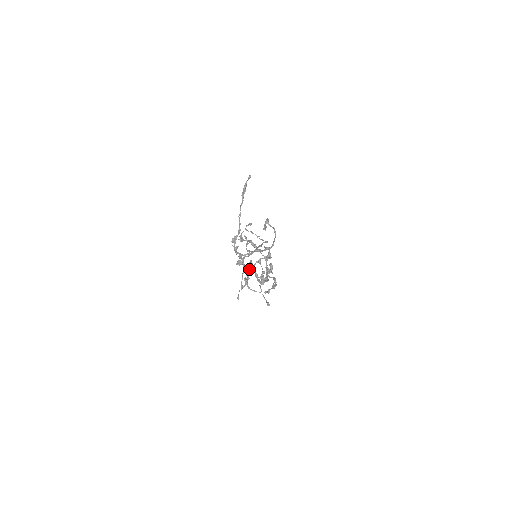
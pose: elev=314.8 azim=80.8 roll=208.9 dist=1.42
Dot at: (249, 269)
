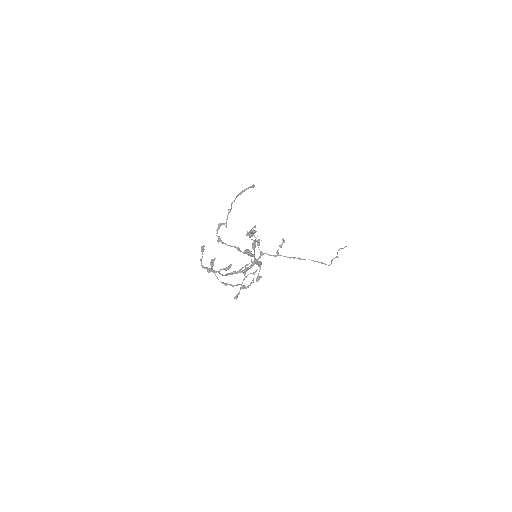
Dot at: occluded
